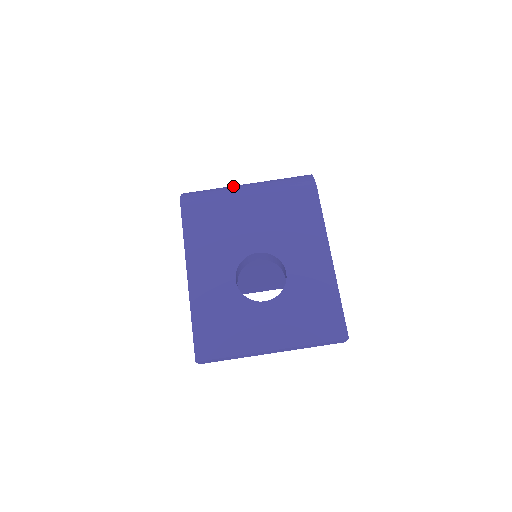
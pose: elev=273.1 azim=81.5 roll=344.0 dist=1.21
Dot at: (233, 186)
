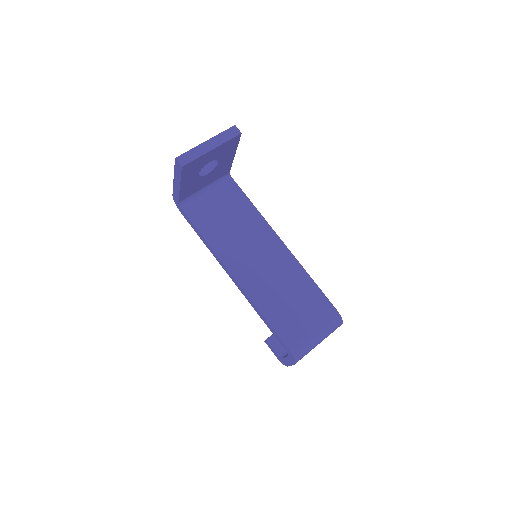
Dot at: occluded
